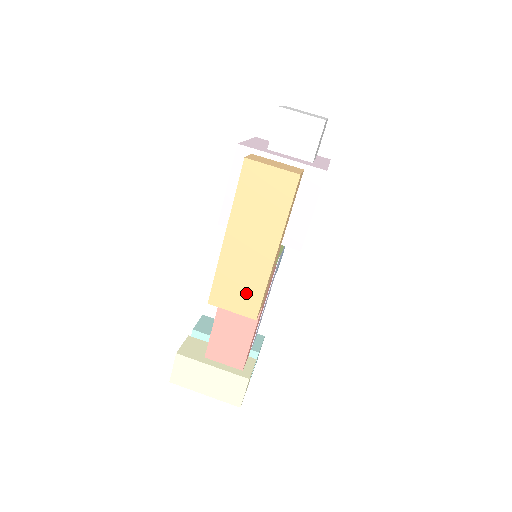
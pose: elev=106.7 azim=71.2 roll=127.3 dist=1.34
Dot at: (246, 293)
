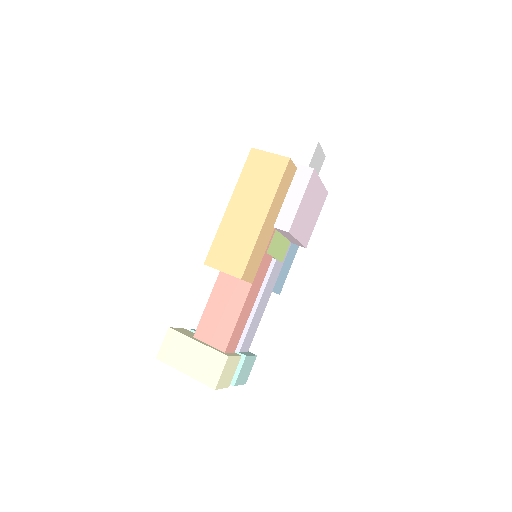
Dot at: (236, 254)
